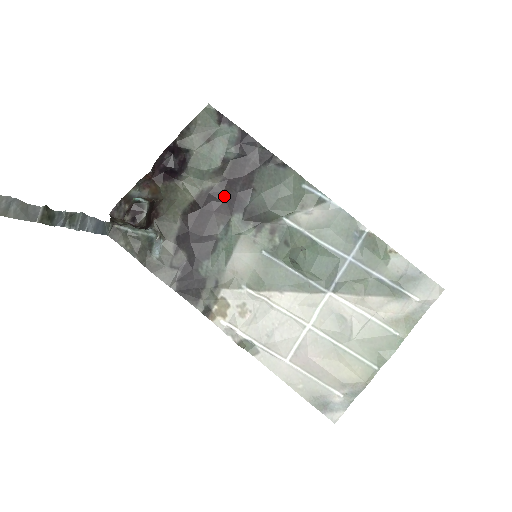
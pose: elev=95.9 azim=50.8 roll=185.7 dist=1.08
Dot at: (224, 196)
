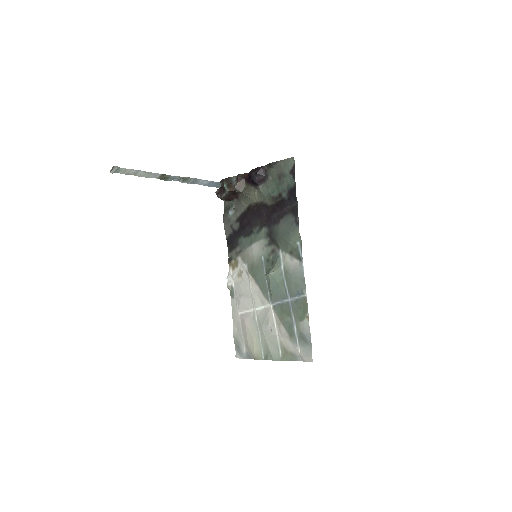
Dot at: (268, 213)
